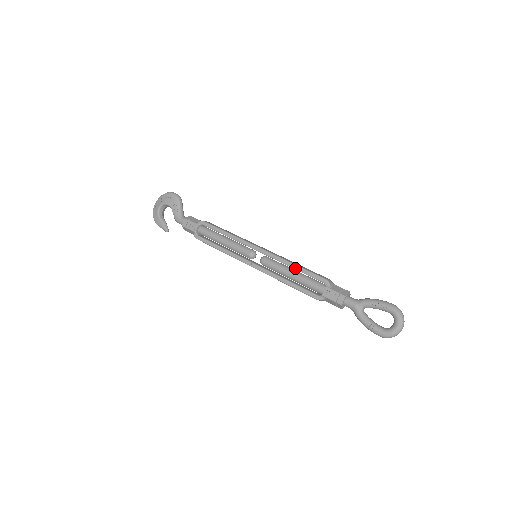
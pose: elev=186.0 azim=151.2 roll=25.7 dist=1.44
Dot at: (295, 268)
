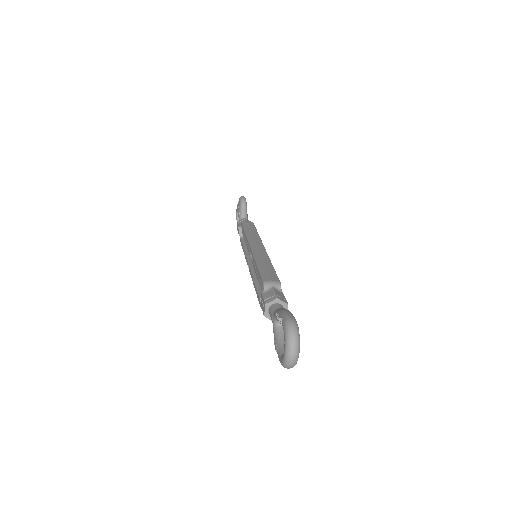
Dot at: occluded
